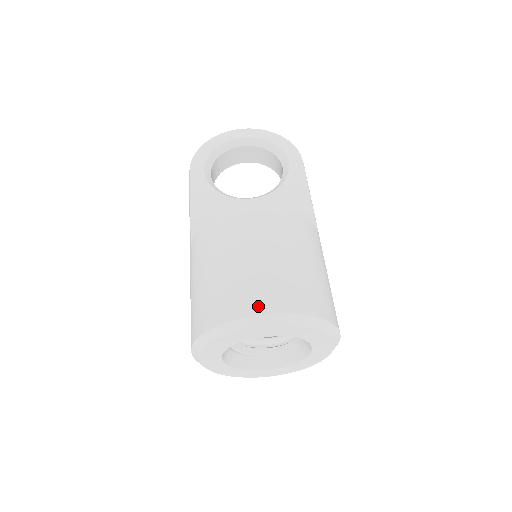
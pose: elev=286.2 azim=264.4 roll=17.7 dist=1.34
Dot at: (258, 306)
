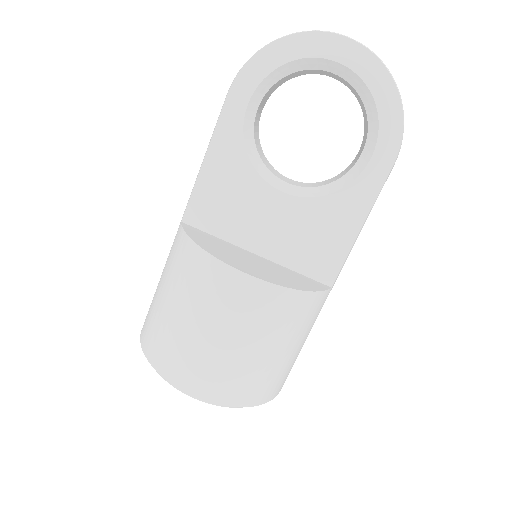
Dot at: (191, 386)
